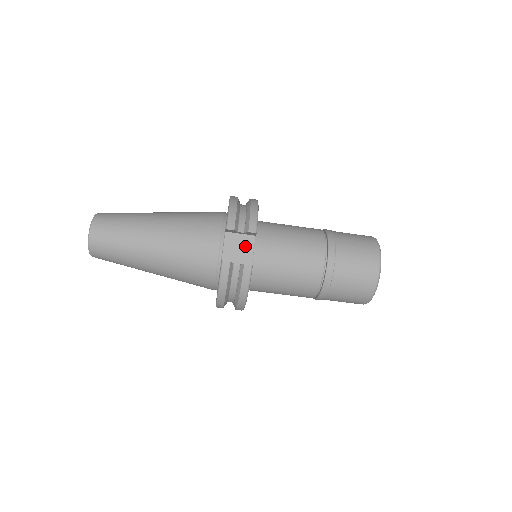
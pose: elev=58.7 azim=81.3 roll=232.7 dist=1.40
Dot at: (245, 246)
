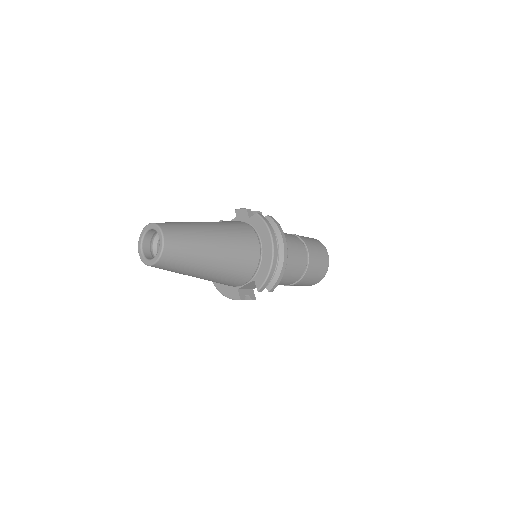
Dot at: occluded
